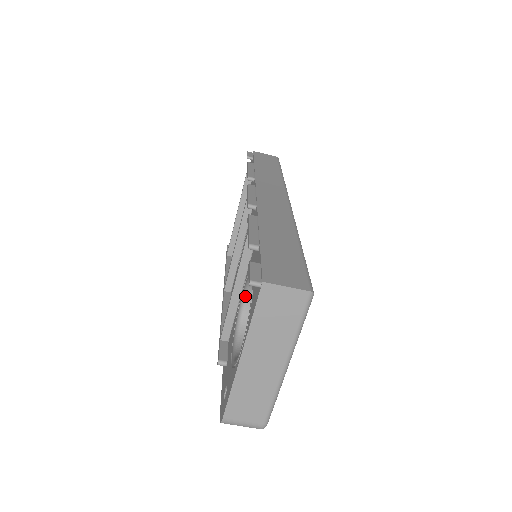
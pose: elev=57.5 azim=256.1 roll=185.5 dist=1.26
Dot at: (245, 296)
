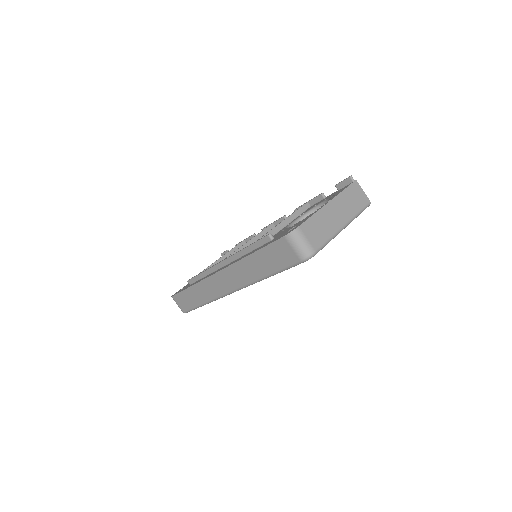
Dot at: (295, 222)
